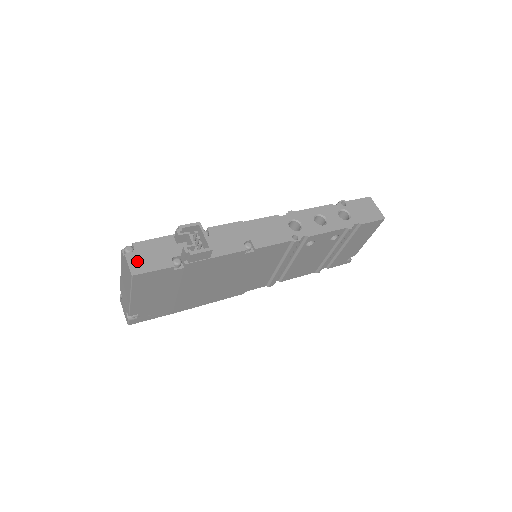
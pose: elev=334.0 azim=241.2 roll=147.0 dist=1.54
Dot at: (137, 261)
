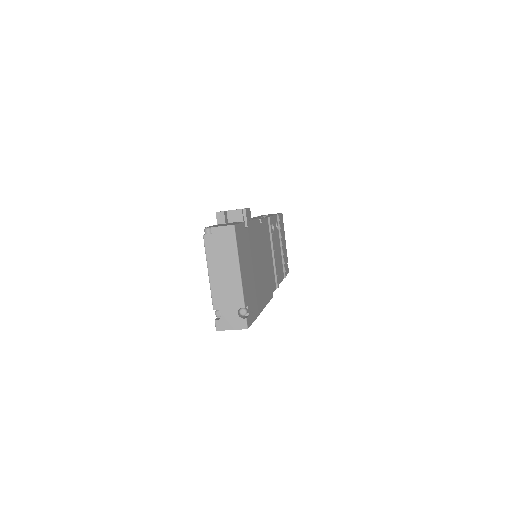
Dot at: (223, 225)
